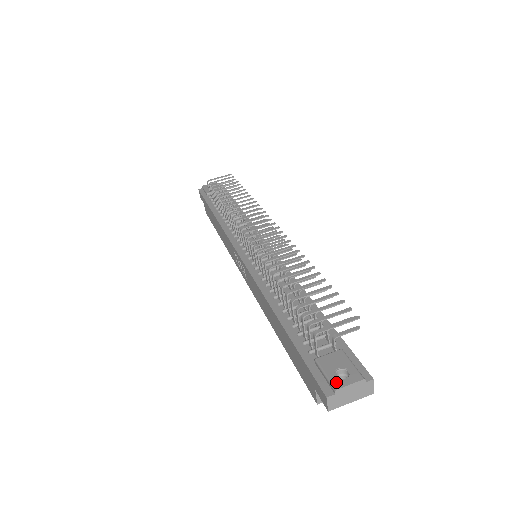
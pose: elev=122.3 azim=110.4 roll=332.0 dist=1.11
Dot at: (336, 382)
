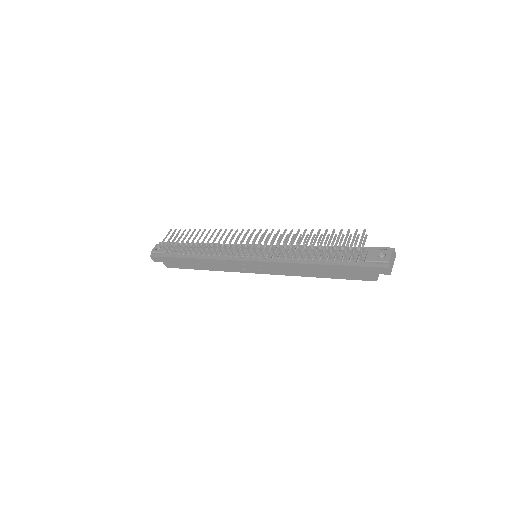
Dot at: (385, 260)
